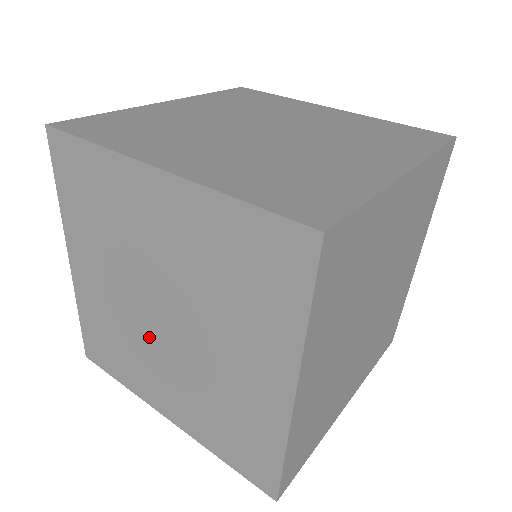
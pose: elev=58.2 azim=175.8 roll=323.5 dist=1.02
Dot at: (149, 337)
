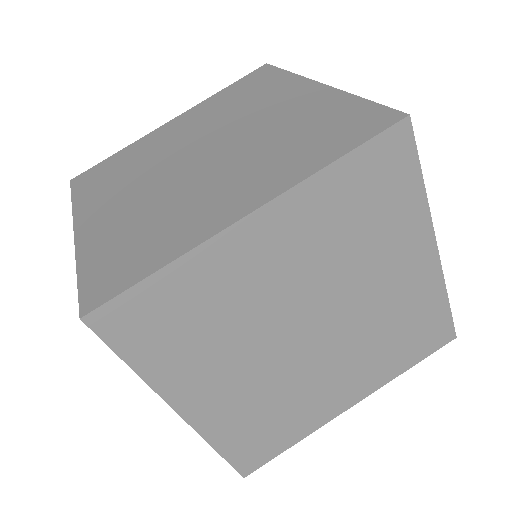
Dot at: (305, 365)
